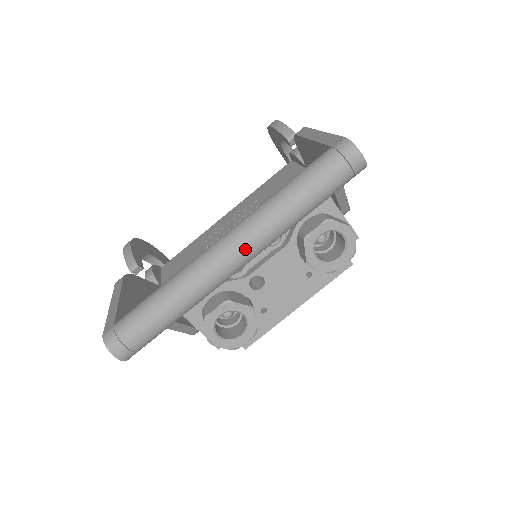
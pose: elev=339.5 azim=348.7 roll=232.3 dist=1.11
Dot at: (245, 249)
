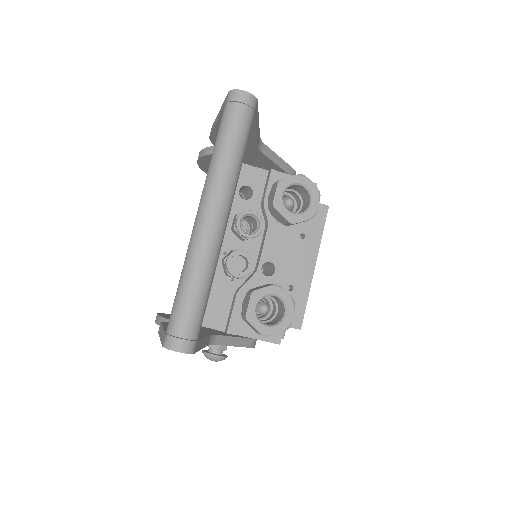
Dot at: (216, 207)
